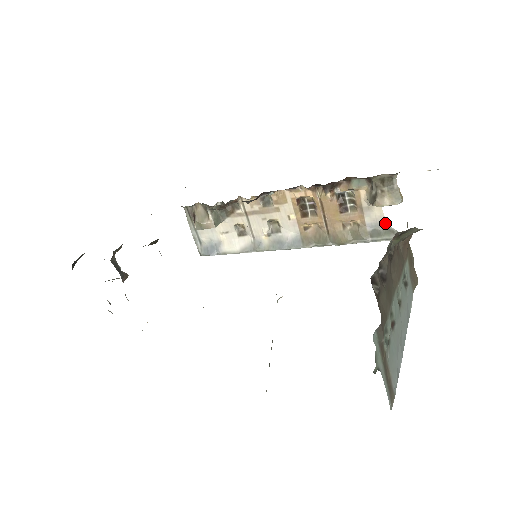
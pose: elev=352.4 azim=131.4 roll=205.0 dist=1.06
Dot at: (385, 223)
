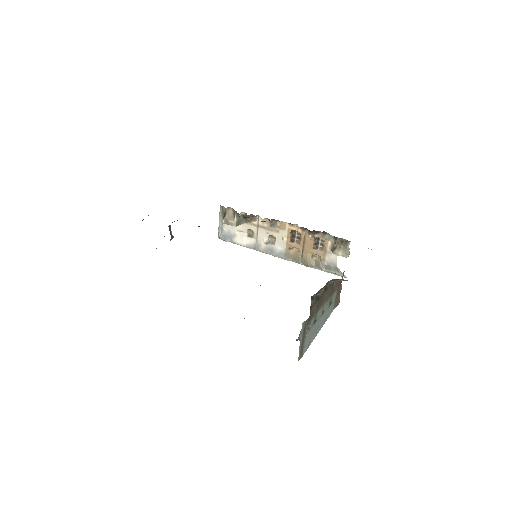
Dot at: (336, 264)
